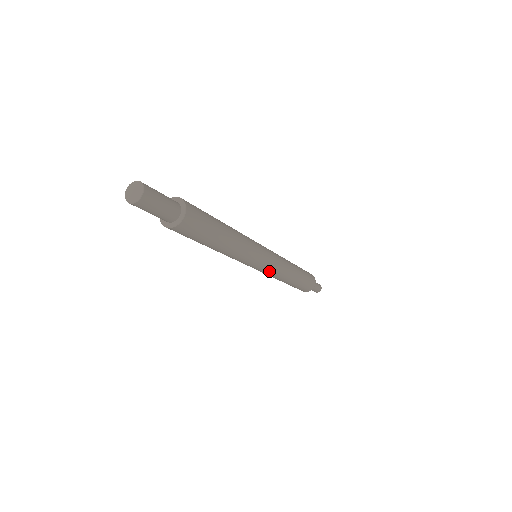
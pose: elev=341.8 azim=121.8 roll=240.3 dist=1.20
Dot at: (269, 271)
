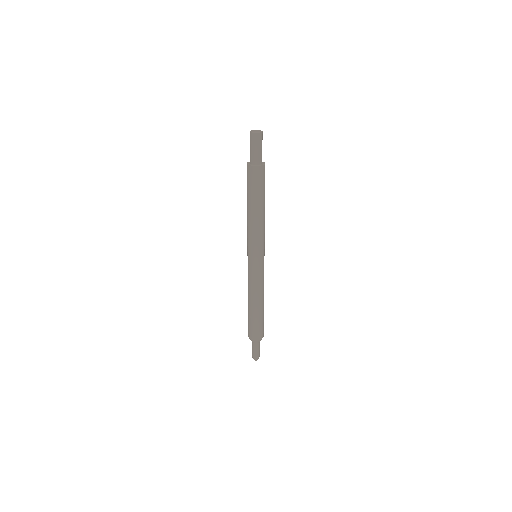
Dot at: (261, 273)
